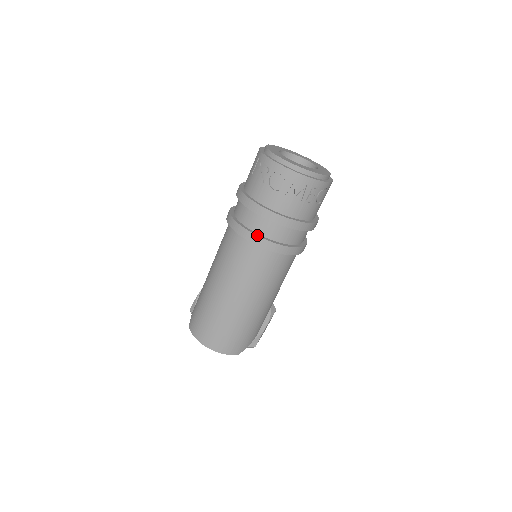
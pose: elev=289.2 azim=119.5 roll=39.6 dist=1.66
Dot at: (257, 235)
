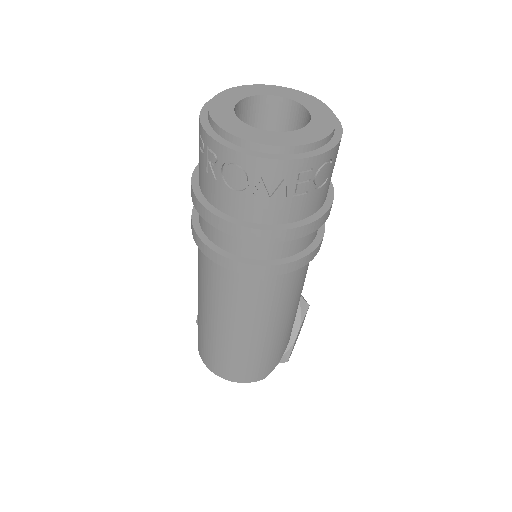
Dot at: (231, 259)
